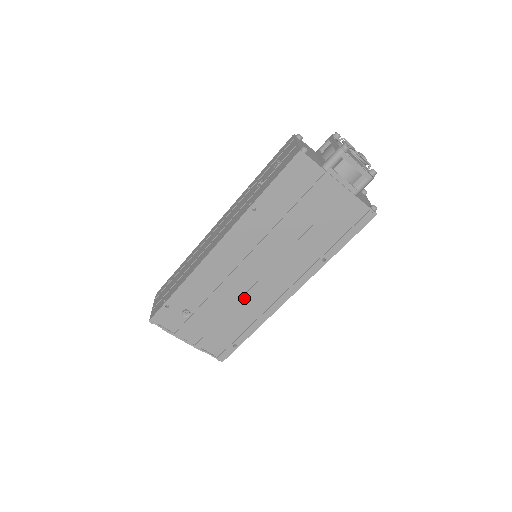
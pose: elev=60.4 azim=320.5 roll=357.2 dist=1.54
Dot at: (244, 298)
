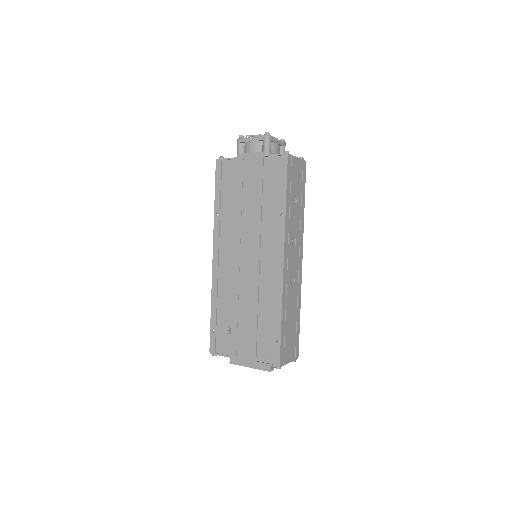
Dot at: (254, 288)
